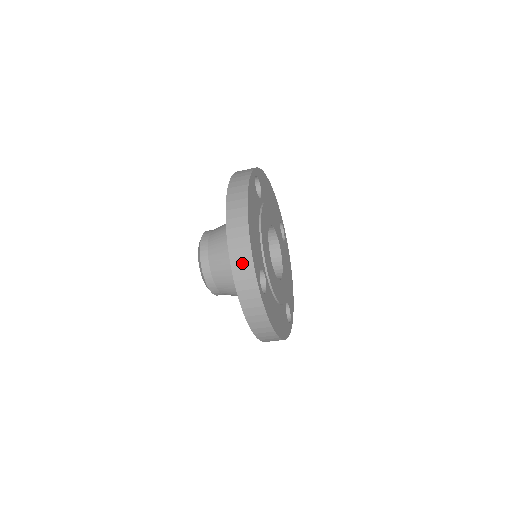
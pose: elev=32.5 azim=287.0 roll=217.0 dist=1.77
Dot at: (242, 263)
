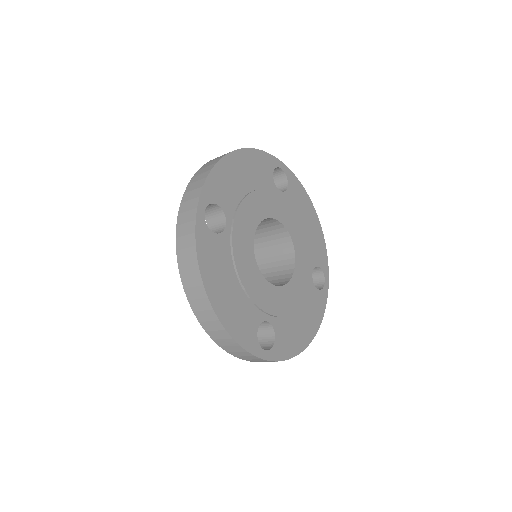
Dot at: (233, 349)
